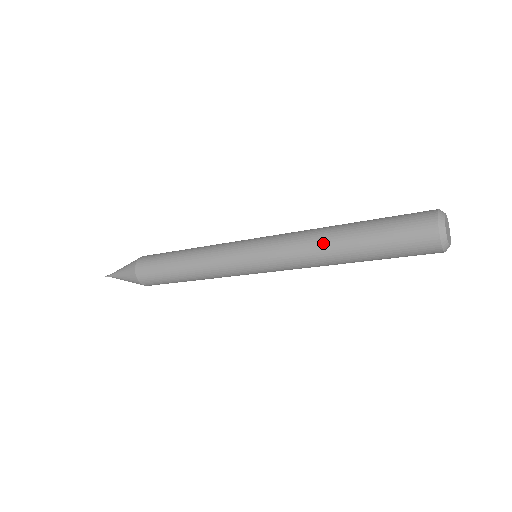
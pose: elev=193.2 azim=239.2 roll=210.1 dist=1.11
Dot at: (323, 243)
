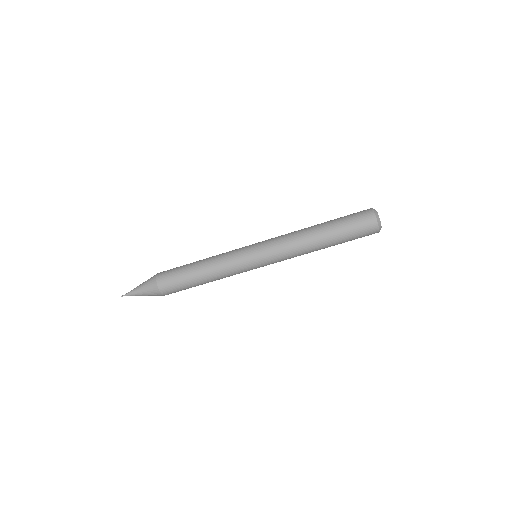
Dot at: (306, 233)
